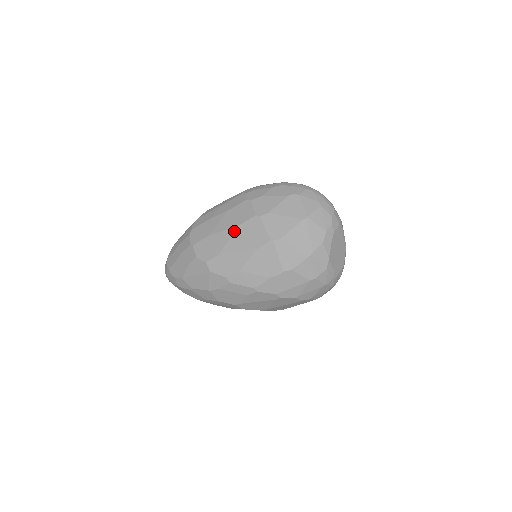
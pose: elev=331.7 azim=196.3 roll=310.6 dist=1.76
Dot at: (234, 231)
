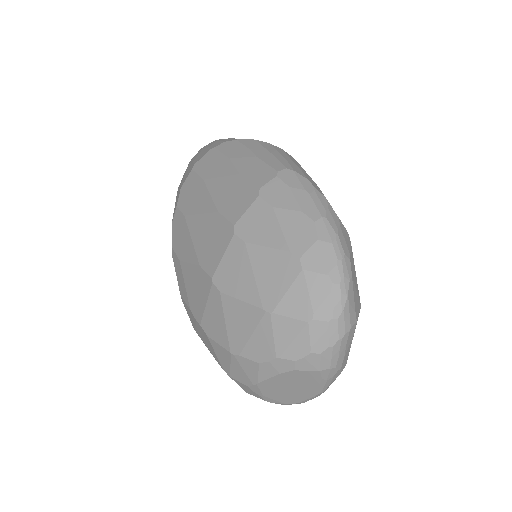
Dot at: (210, 211)
